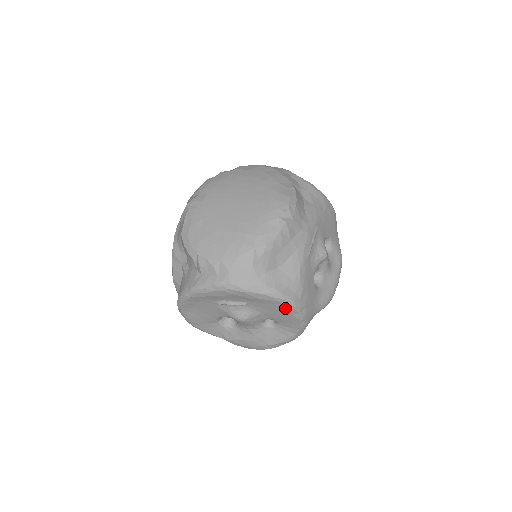
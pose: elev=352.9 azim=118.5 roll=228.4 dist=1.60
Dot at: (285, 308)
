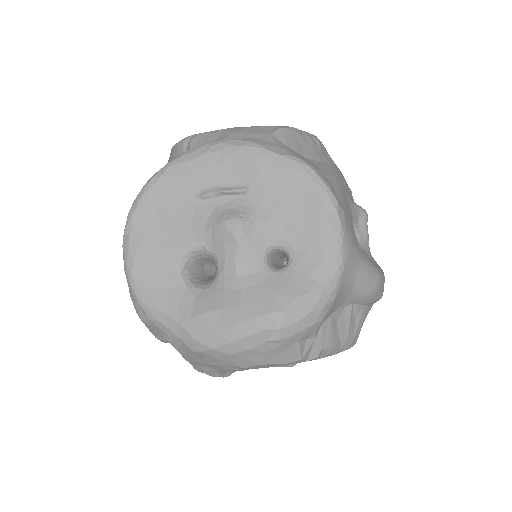
Dot at: (313, 193)
